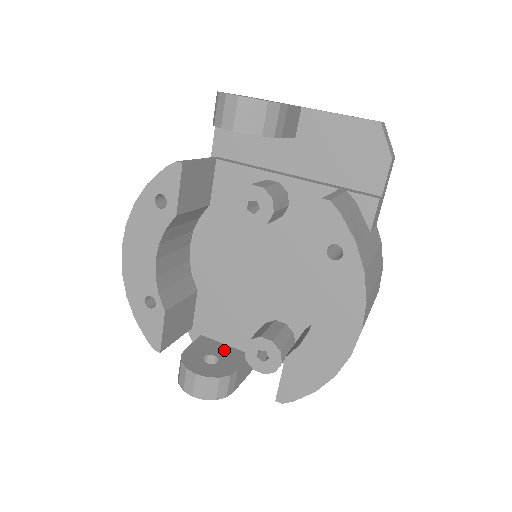
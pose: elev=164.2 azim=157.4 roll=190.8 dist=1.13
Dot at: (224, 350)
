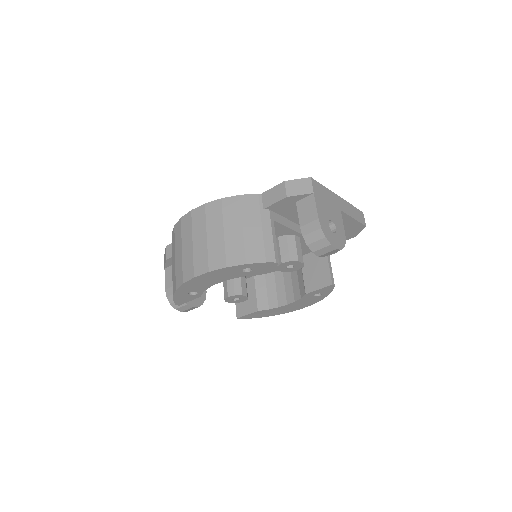
Dot at: occluded
